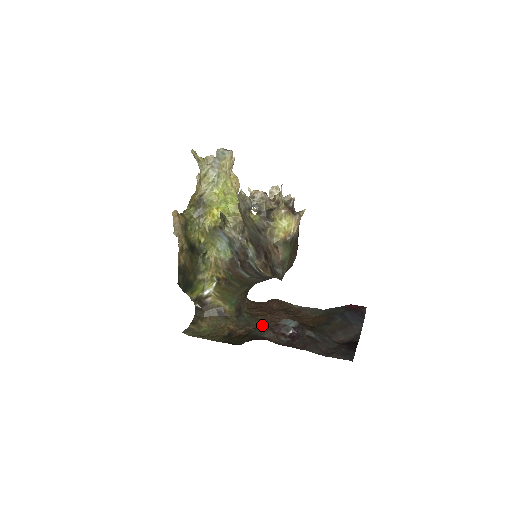
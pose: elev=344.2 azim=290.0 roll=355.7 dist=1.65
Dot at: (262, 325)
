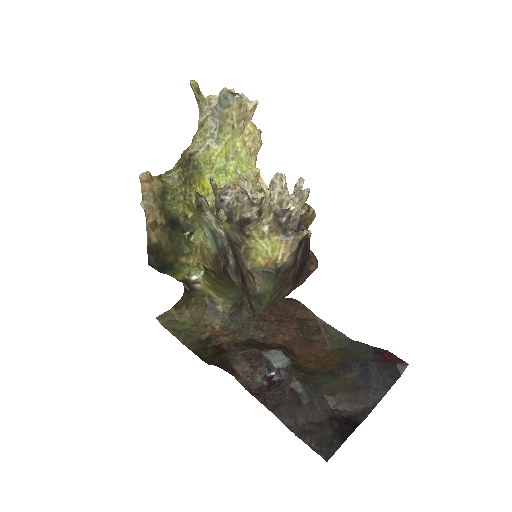
Dot at: (254, 339)
